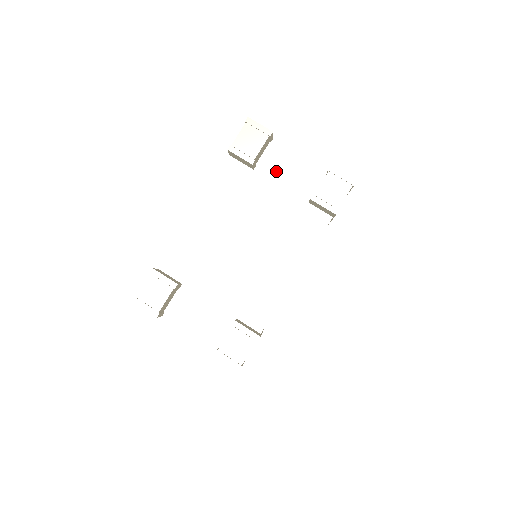
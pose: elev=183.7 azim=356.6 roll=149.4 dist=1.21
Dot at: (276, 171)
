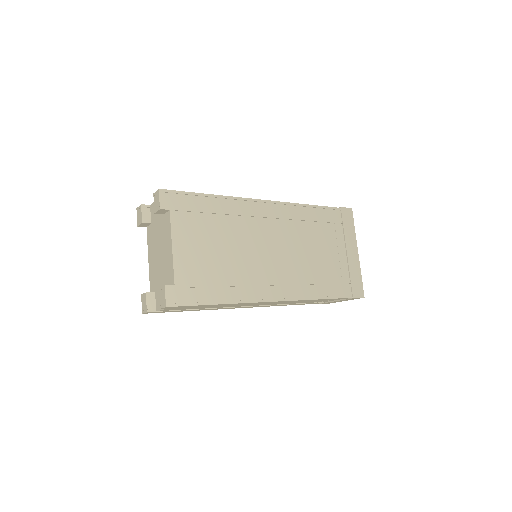
Dot at: (155, 216)
